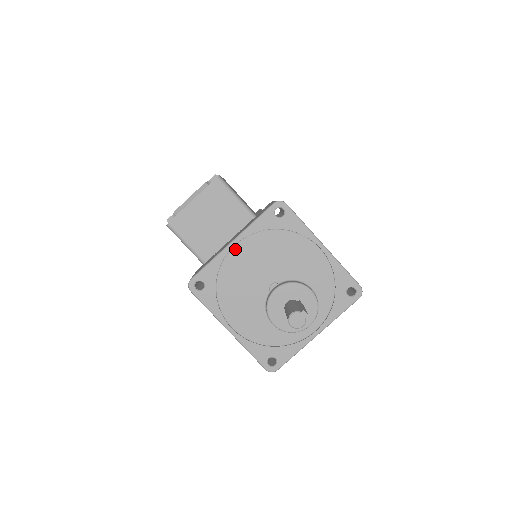
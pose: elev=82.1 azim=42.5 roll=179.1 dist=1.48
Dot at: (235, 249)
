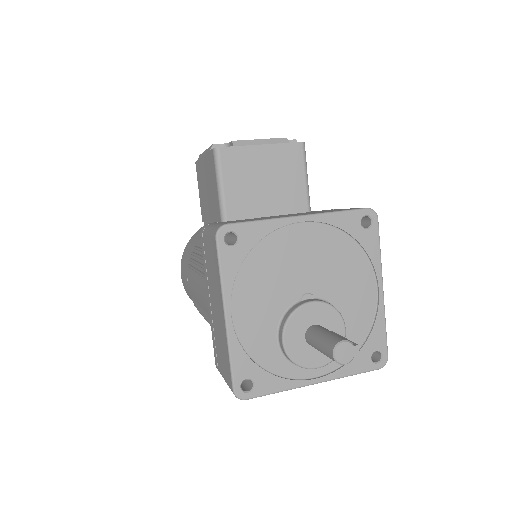
Dot at: (297, 226)
